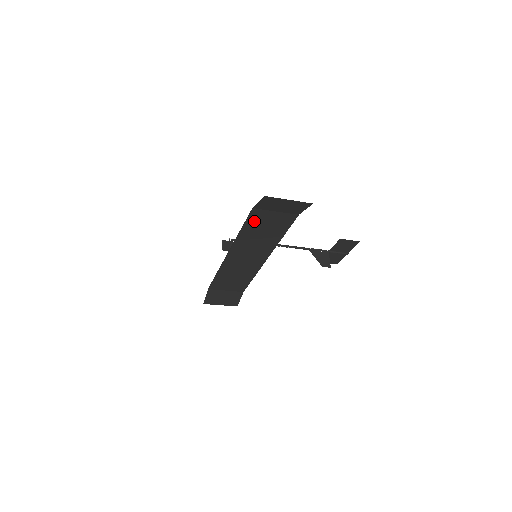
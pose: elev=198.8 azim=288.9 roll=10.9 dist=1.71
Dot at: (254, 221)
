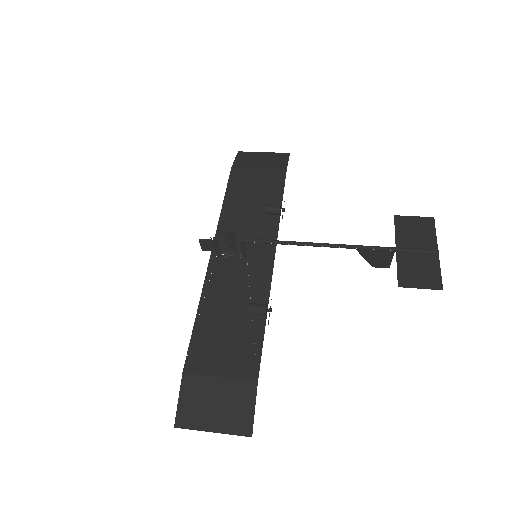
Dot at: (202, 343)
